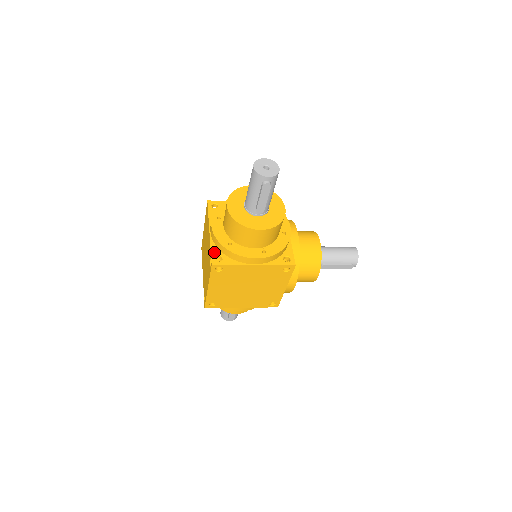
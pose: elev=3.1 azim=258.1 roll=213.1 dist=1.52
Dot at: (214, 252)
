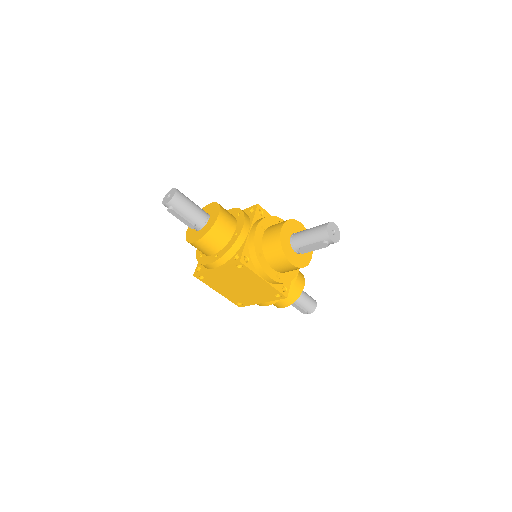
Dot at: (198, 265)
